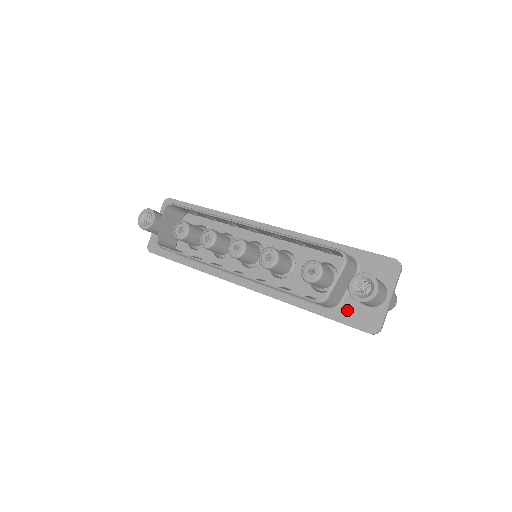
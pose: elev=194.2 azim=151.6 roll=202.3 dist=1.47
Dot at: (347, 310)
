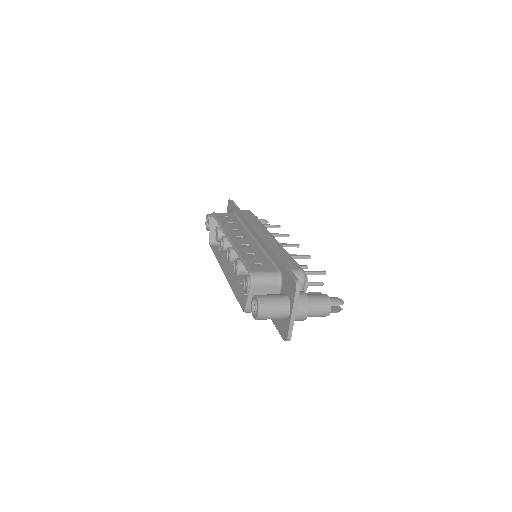
Dot at: occluded
